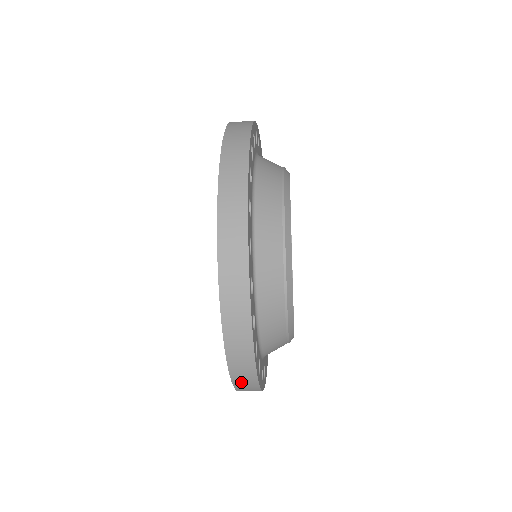
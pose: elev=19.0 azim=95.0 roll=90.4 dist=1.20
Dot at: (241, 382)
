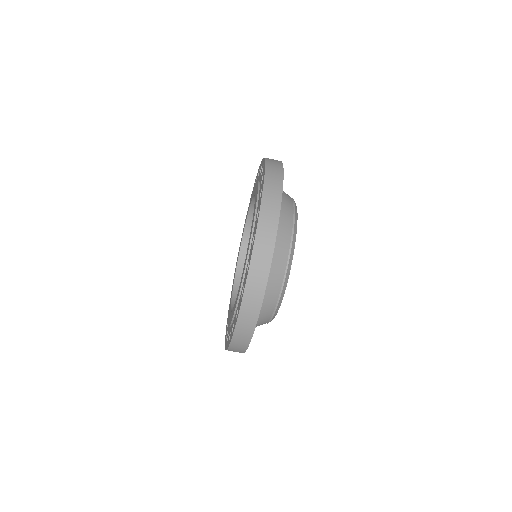
Dot at: (244, 320)
